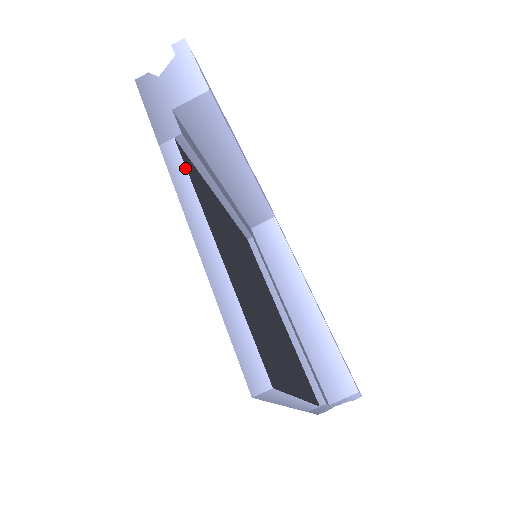
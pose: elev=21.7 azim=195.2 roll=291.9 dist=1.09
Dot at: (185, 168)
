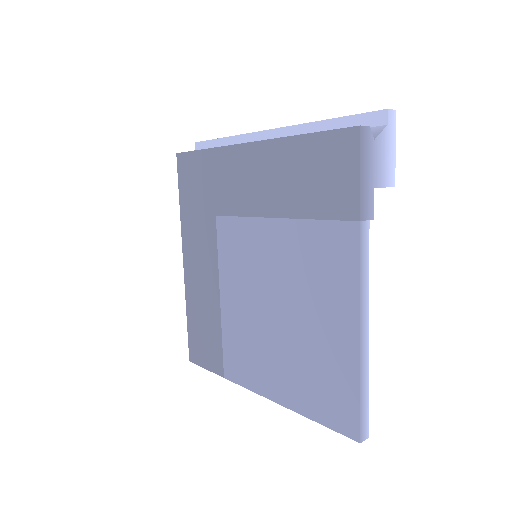
Dot at: occluded
